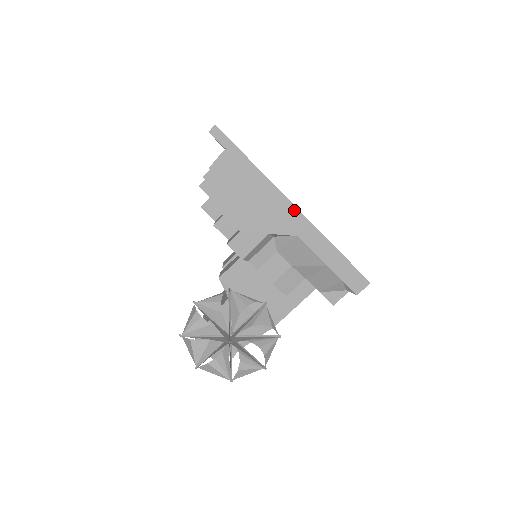
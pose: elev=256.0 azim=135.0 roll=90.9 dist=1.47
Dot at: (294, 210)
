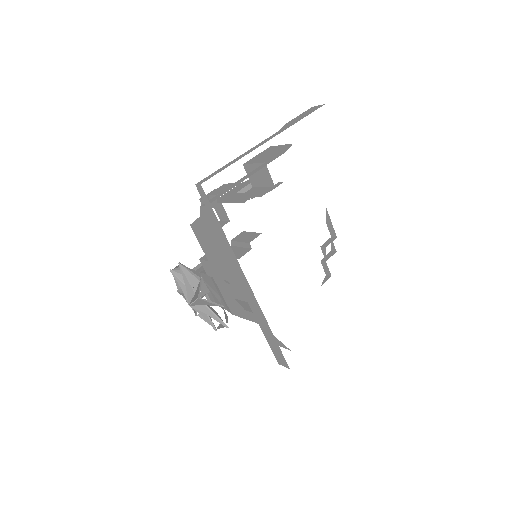
Dot at: (248, 286)
